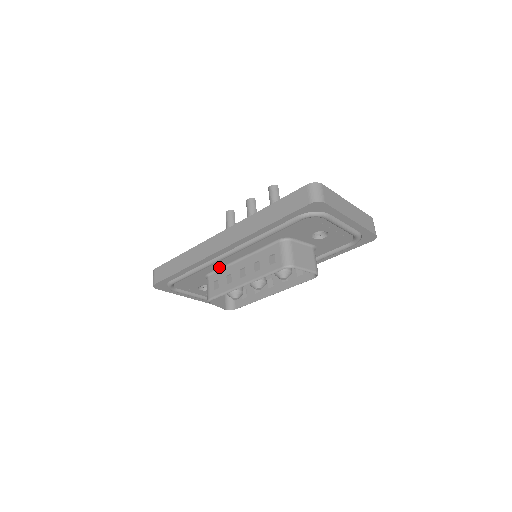
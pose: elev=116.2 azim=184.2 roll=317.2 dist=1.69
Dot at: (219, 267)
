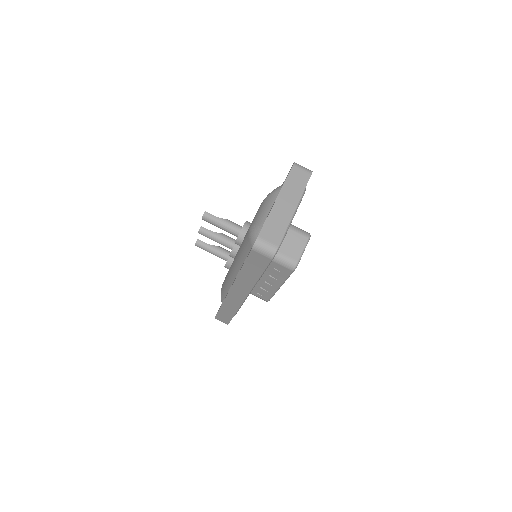
Dot at: occluded
